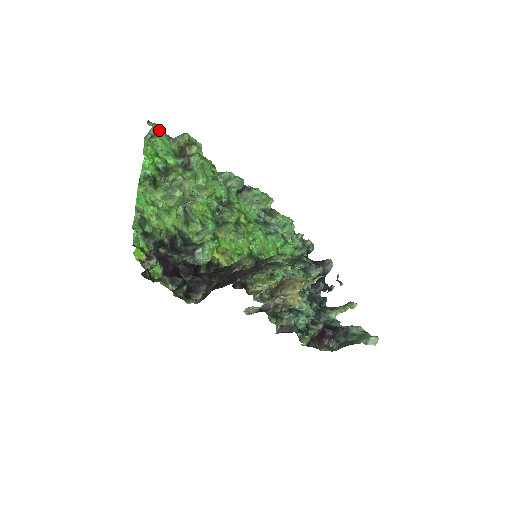
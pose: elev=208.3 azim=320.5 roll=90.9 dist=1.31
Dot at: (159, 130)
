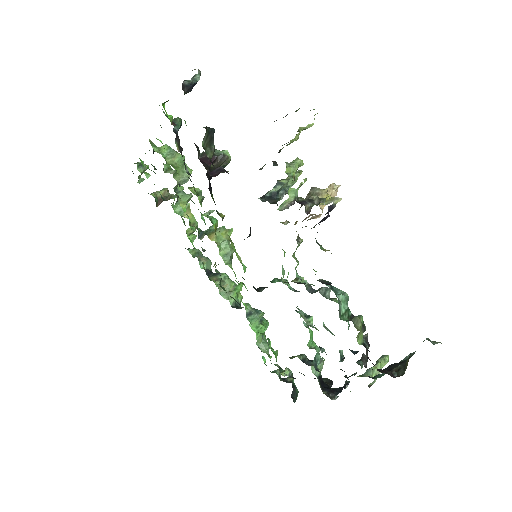
Dot at: occluded
